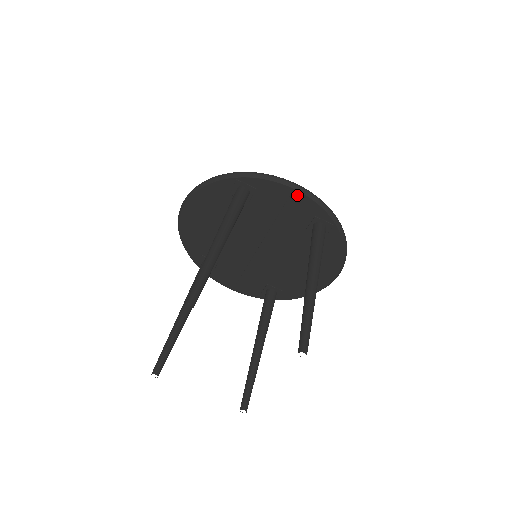
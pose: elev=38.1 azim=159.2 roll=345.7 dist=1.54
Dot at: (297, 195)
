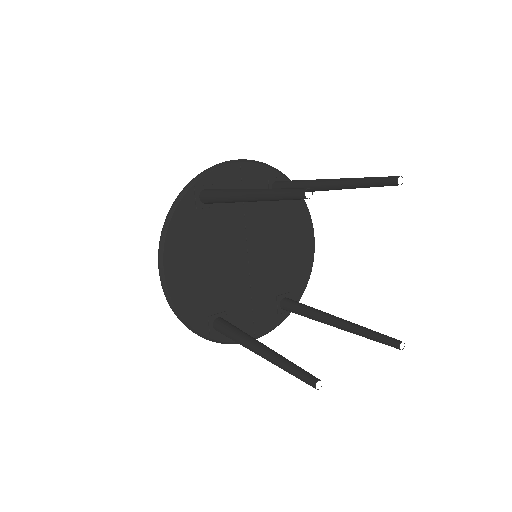
Dot at: (245, 167)
